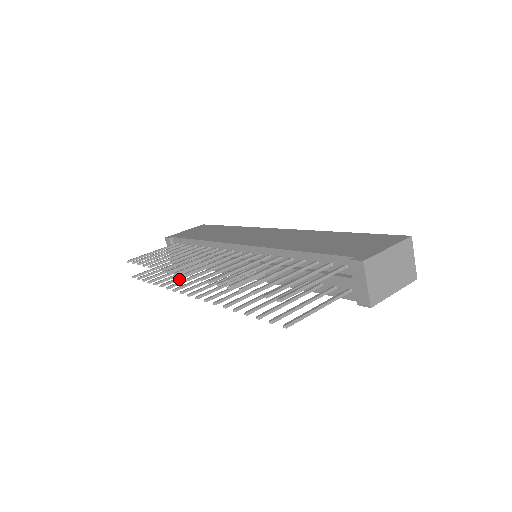
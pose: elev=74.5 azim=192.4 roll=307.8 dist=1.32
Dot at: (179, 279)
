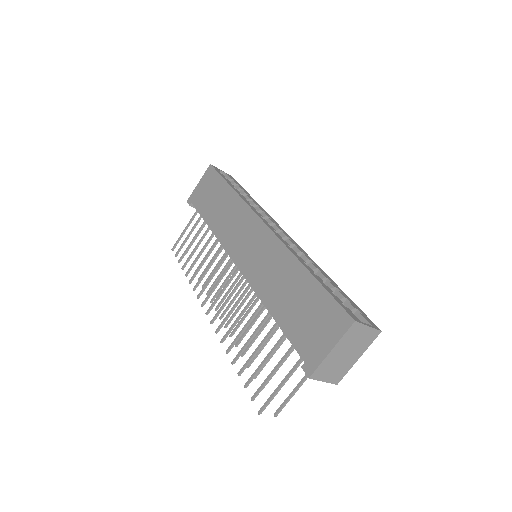
Dot at: occluded
